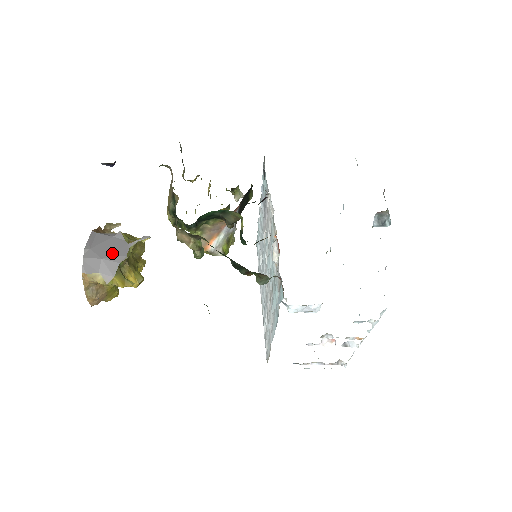
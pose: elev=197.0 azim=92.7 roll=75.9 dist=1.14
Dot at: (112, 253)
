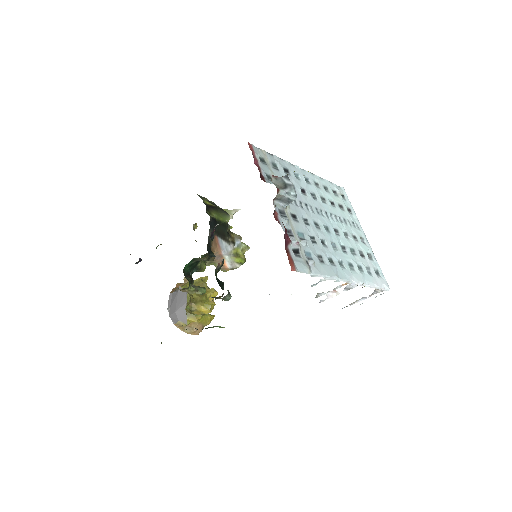
Dot at: (179, 305)
